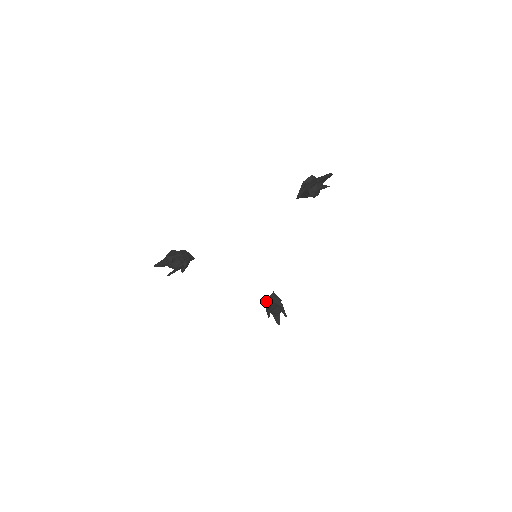
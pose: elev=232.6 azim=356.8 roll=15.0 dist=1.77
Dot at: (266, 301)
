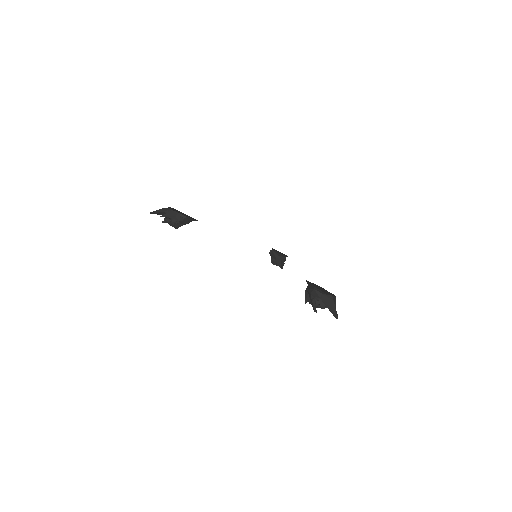
Dot at: (272, 250)
